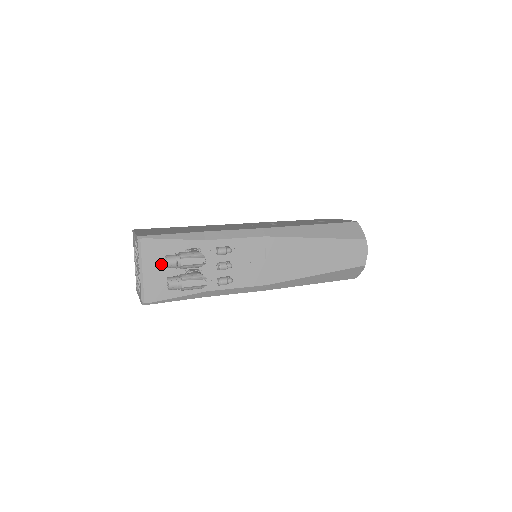
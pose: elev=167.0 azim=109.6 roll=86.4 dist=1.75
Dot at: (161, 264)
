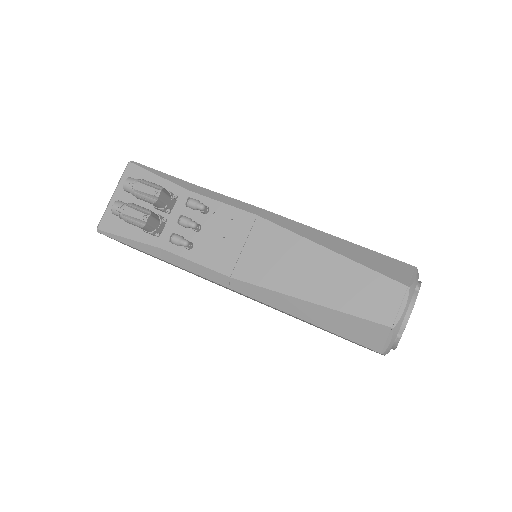
Dot at: (133, 196)
